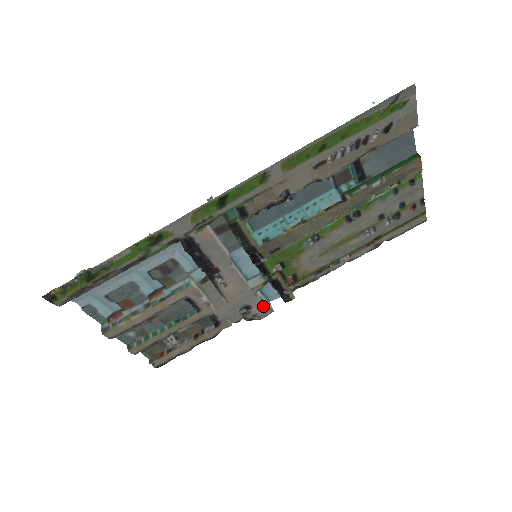
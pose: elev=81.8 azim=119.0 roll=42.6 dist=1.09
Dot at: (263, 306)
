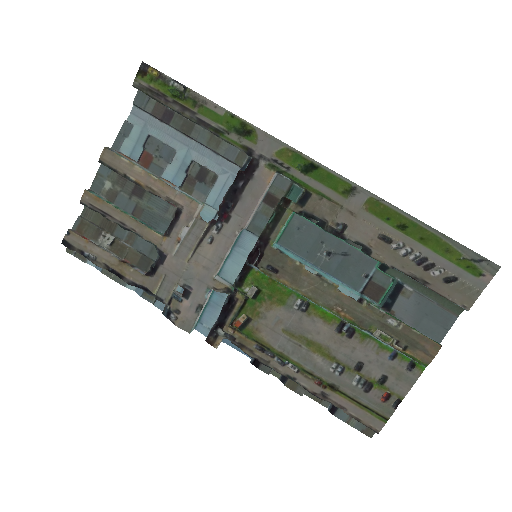
Dot at: (194, 312)
